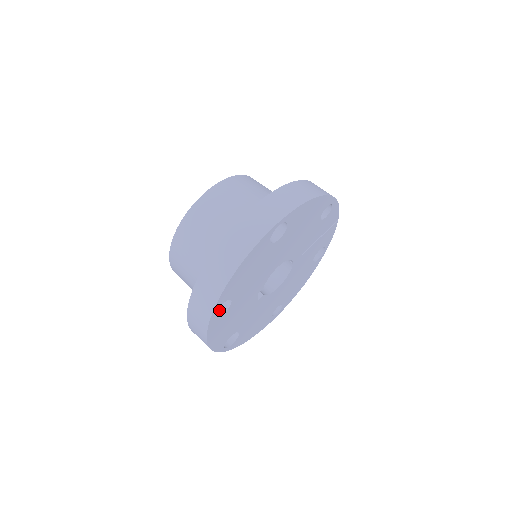
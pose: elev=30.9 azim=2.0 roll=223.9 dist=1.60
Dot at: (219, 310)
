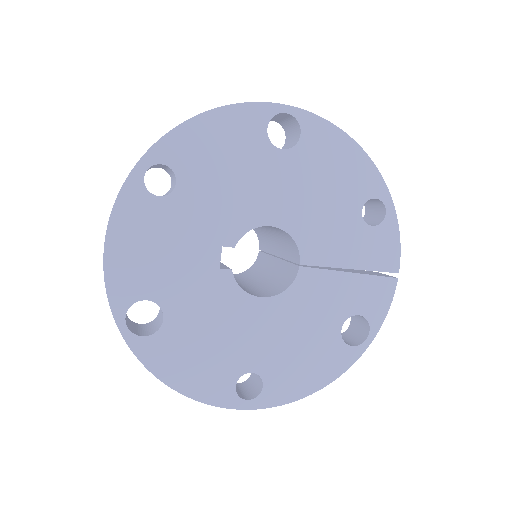
Dot at: (153, 194)
